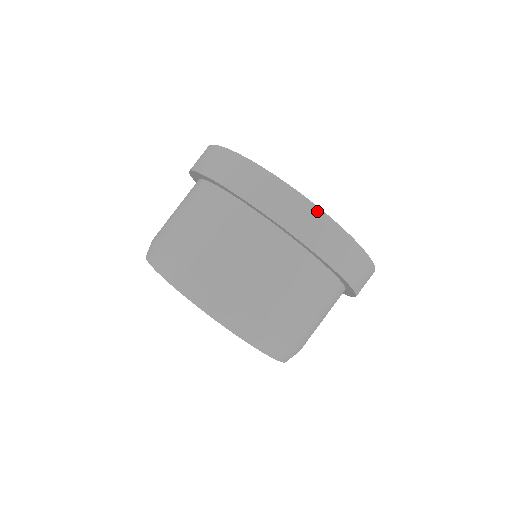
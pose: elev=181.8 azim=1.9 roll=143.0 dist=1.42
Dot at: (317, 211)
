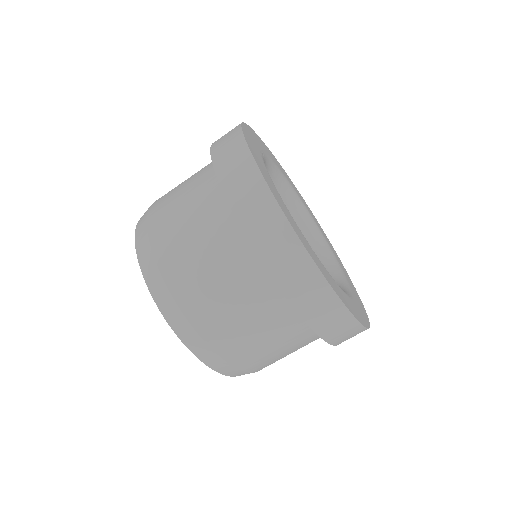
Dot at: (315, 270)
